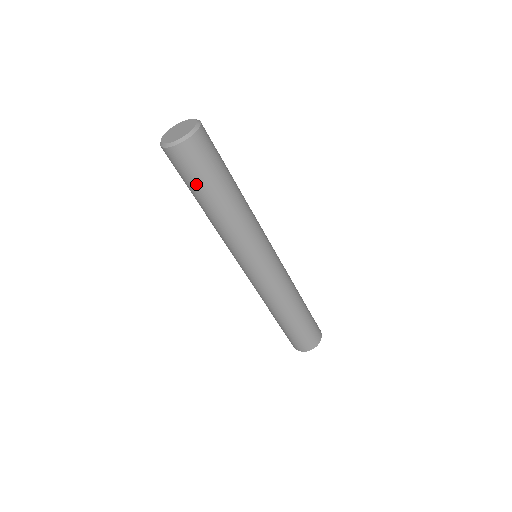
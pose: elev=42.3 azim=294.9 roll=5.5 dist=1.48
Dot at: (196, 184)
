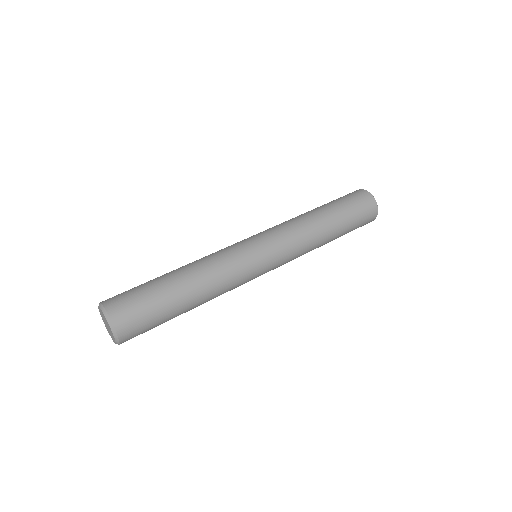
Dot at: occluded
